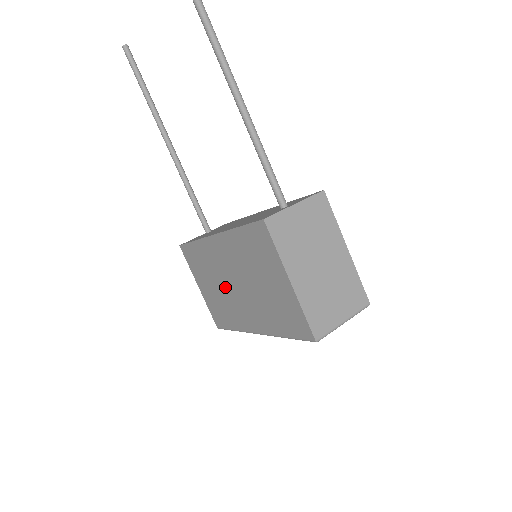
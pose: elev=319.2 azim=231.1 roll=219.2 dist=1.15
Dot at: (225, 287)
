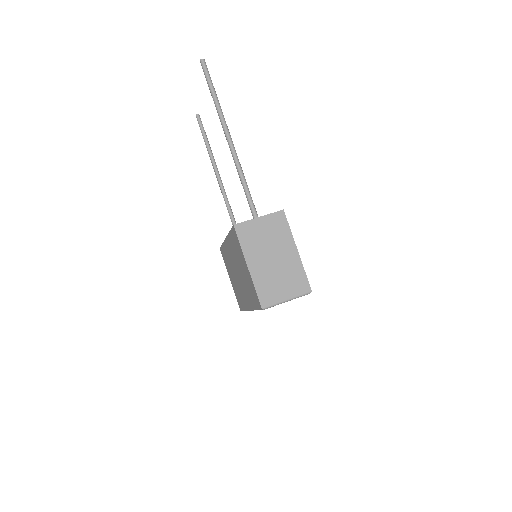
Dot at: (235, 276)
